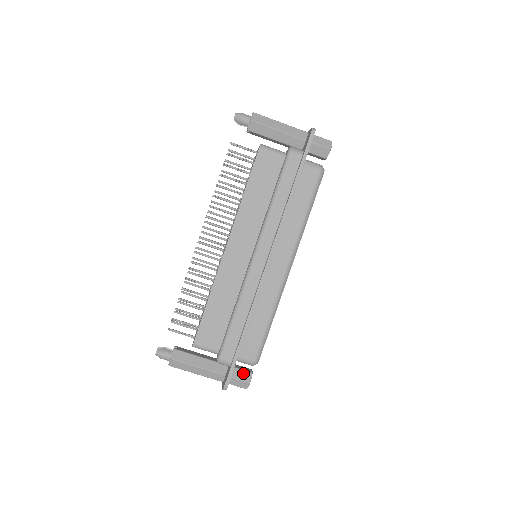
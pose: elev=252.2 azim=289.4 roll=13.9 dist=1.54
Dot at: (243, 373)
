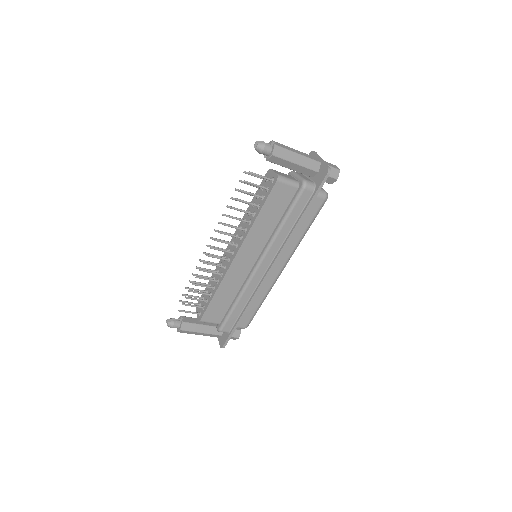
Dot at: (234, 332)
